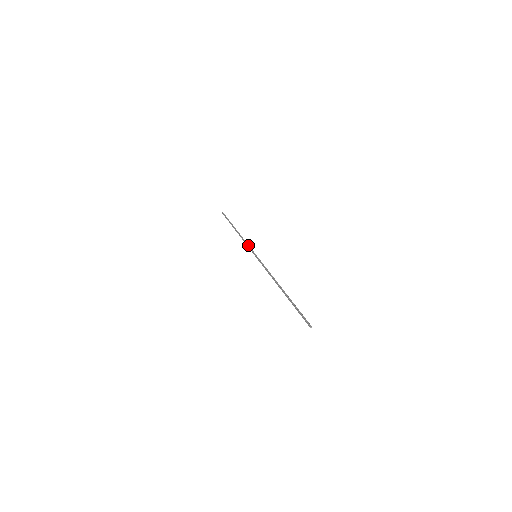
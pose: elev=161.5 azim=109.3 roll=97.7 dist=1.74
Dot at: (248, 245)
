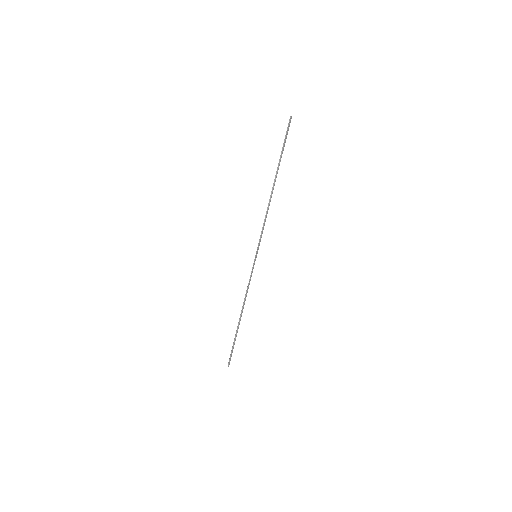
Dot at: (261, 231)
